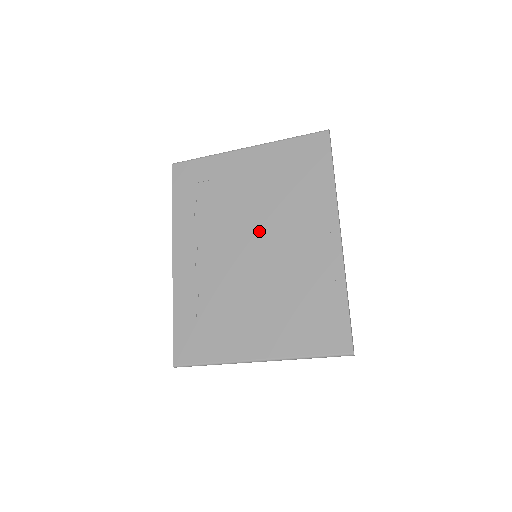
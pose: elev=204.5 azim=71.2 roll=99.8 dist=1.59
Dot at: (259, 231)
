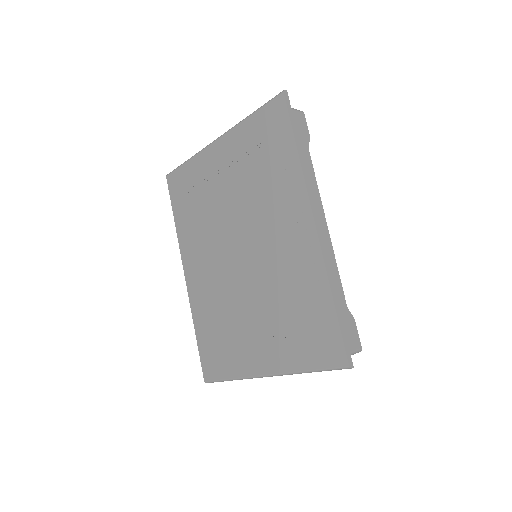
Dot at: (242, 233)
